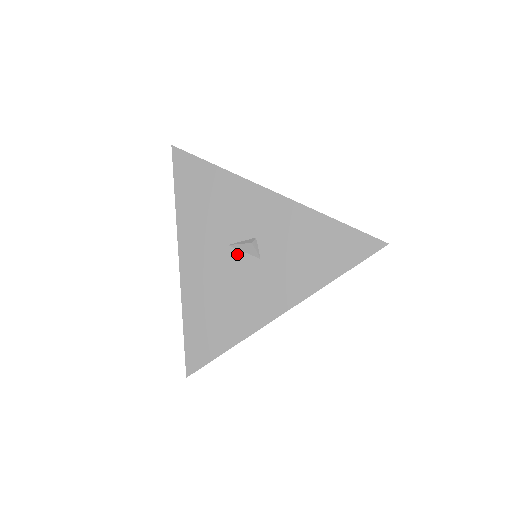
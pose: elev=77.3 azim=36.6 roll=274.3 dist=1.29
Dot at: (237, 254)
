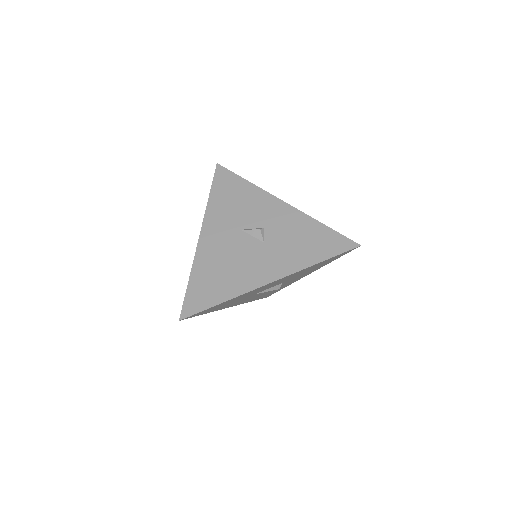
Dot at: (247, 237)
